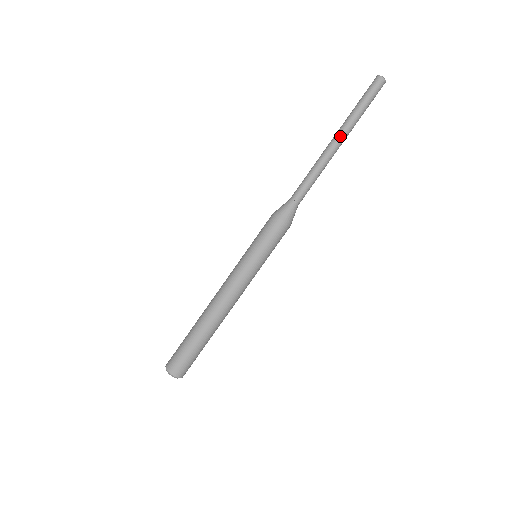
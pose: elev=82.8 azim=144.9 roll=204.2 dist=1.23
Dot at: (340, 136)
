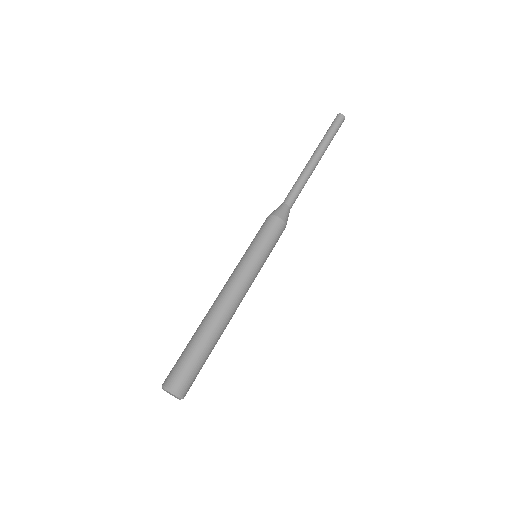
Dot at: (319, 154)
